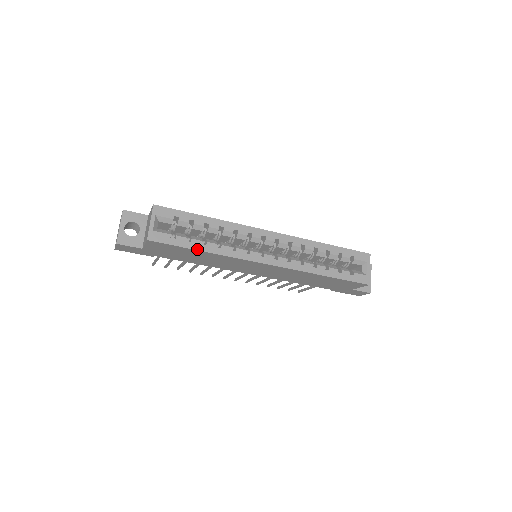
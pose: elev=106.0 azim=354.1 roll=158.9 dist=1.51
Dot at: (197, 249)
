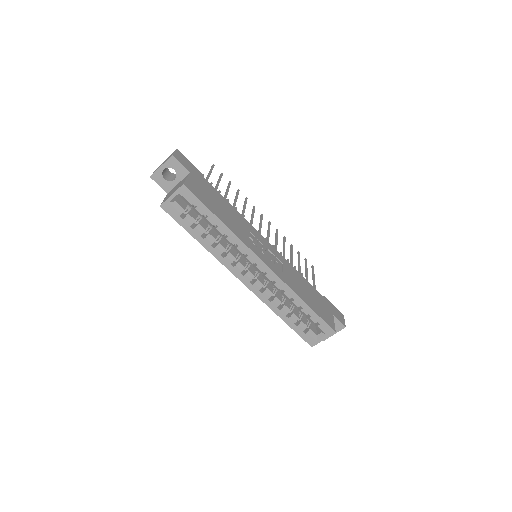
Dot at: (194, 237)
